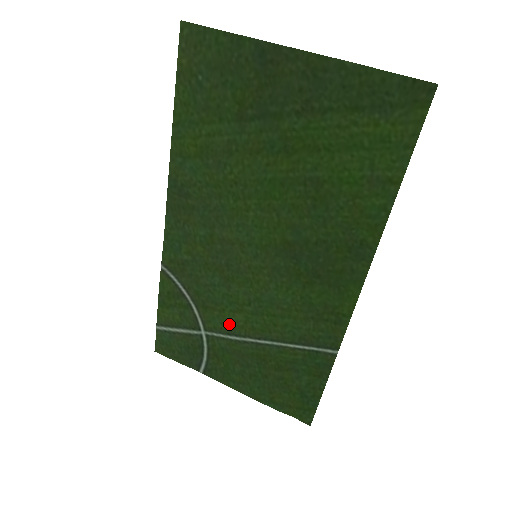
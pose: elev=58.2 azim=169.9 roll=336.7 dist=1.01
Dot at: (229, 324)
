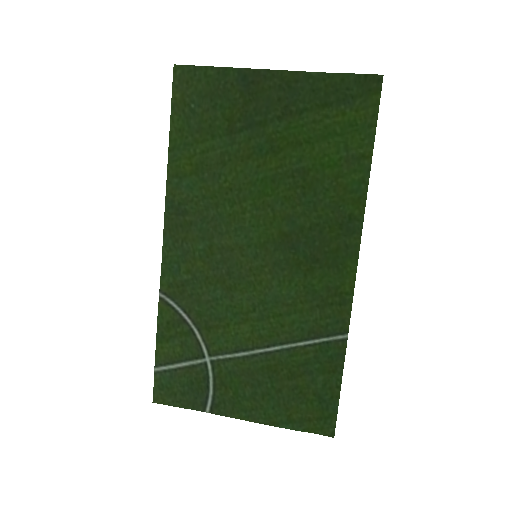
Dot at: (235, 340)
